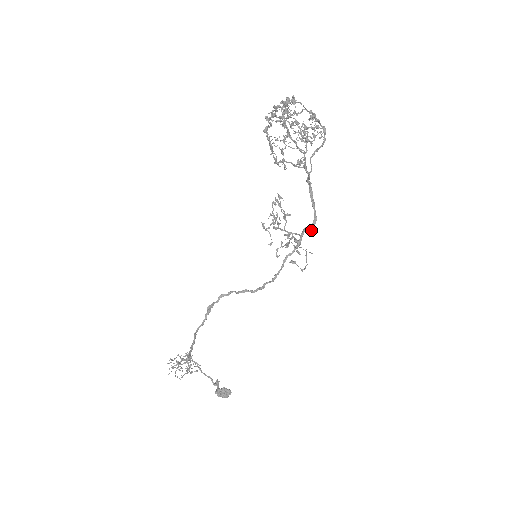
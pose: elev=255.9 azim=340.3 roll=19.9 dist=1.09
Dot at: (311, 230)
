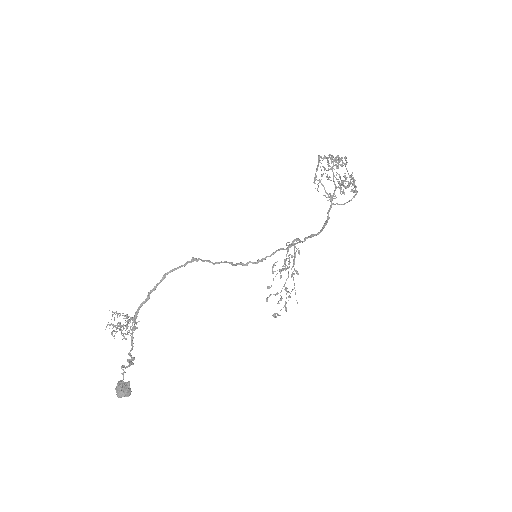
Dot at: (311, 235)
